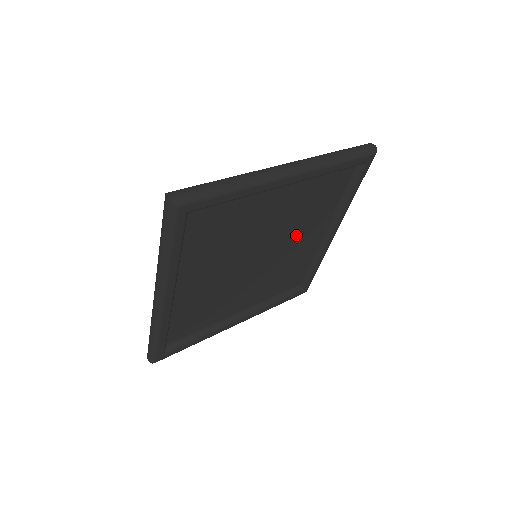
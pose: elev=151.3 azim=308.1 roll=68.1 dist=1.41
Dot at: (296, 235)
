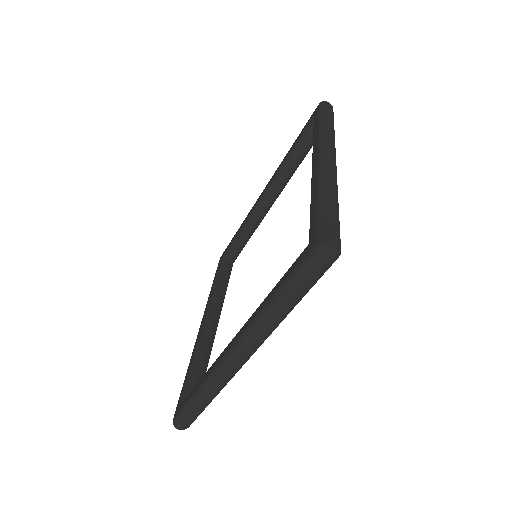
Dot at: occluded
